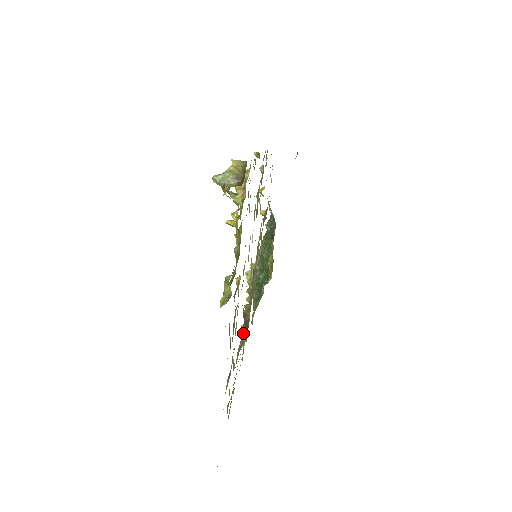
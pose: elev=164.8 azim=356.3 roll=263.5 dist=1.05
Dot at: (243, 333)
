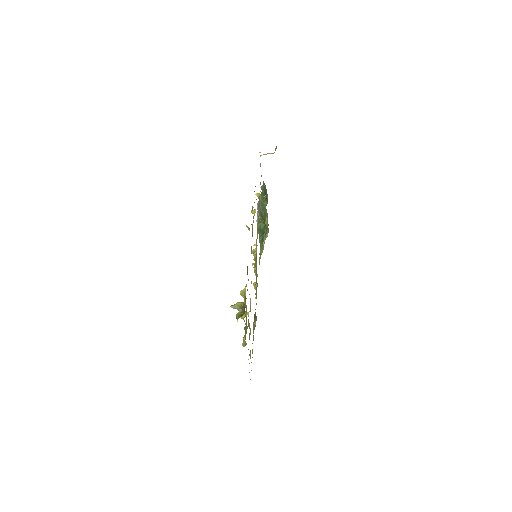
Dot at: (254, 321)
